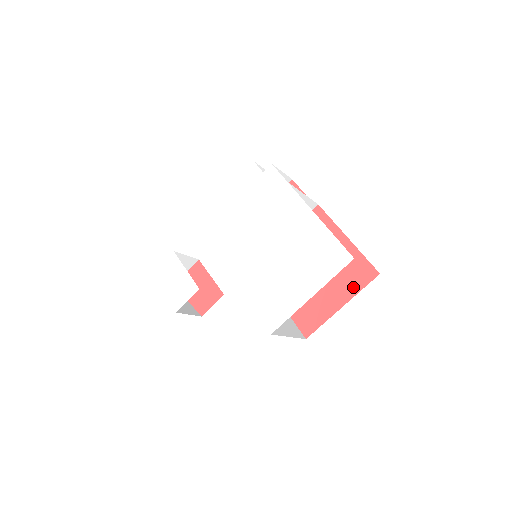
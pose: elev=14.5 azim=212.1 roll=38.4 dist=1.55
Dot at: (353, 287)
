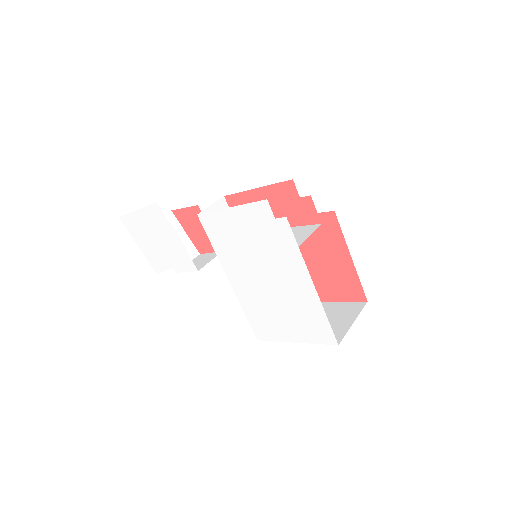
Dot at: (341, 296)
